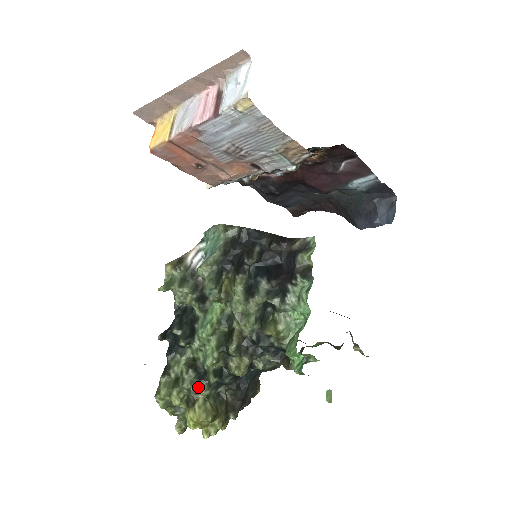
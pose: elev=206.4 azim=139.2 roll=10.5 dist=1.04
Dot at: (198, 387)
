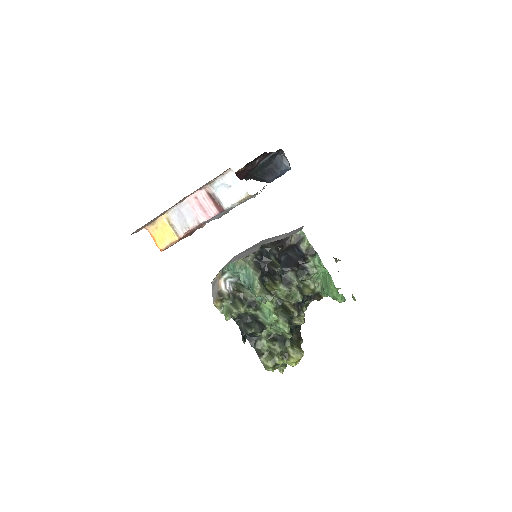
Dot at: (285, 346)
